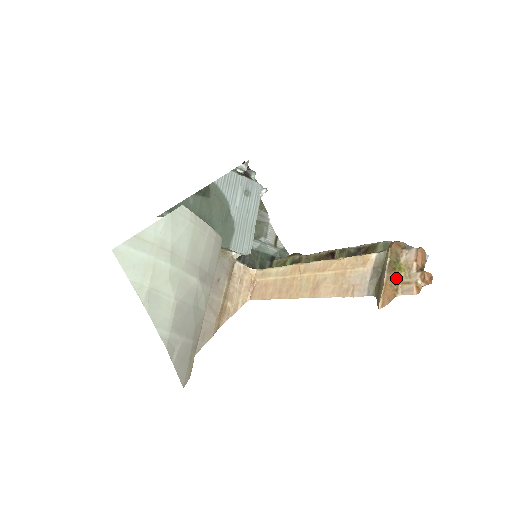
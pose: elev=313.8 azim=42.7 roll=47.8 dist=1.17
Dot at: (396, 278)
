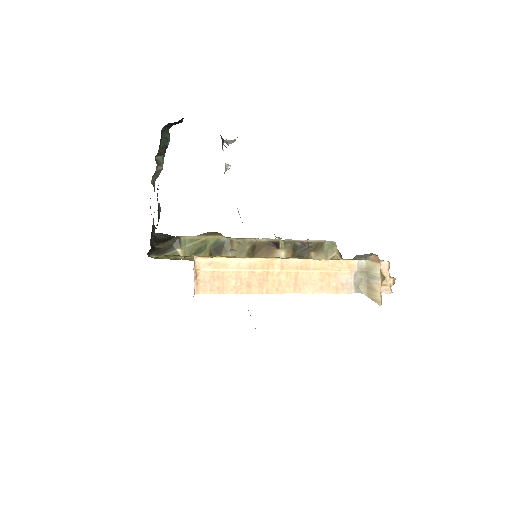
Dot at: (381, 282)
